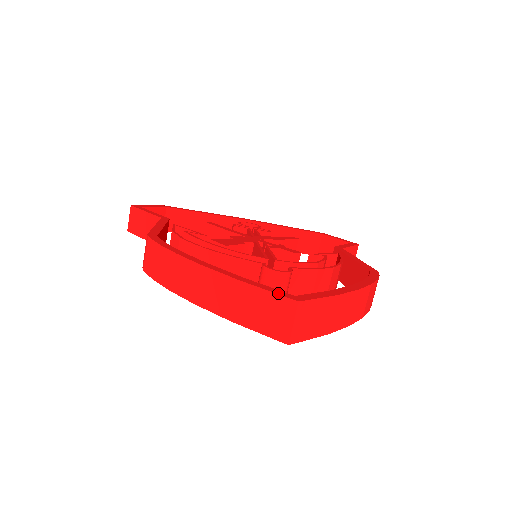
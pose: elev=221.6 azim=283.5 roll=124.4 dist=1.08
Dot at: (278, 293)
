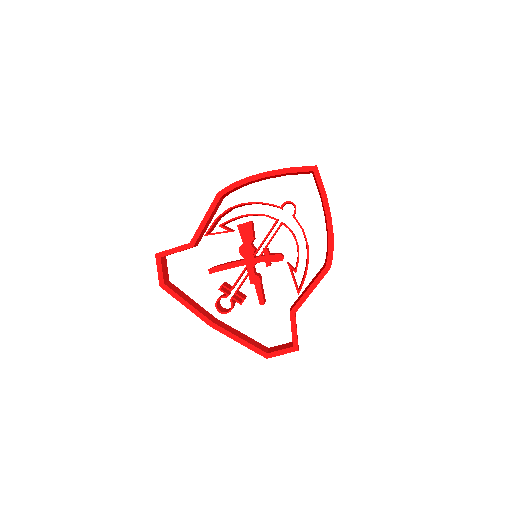
Dot at: occluded
